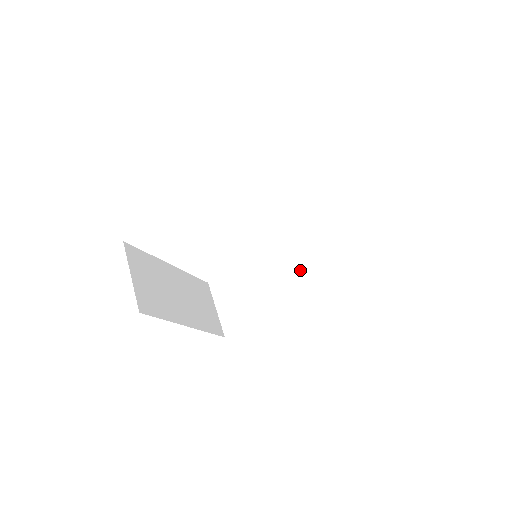
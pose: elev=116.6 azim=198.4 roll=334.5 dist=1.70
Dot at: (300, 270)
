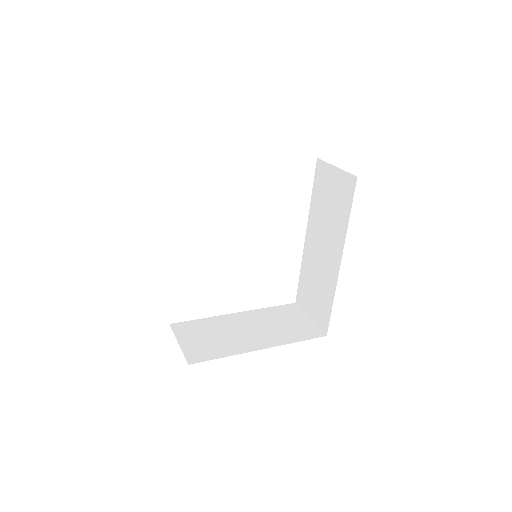
Dot at: (326, 232)
